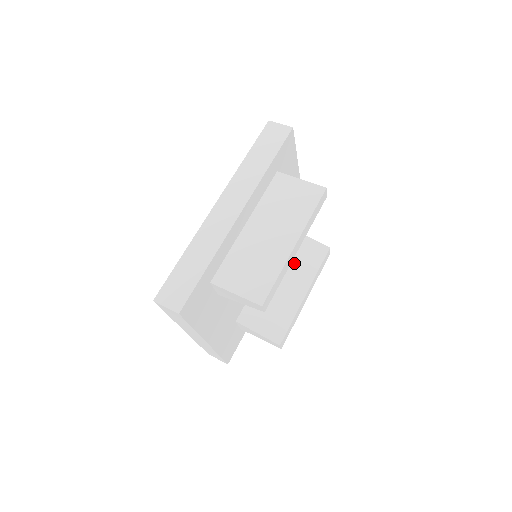
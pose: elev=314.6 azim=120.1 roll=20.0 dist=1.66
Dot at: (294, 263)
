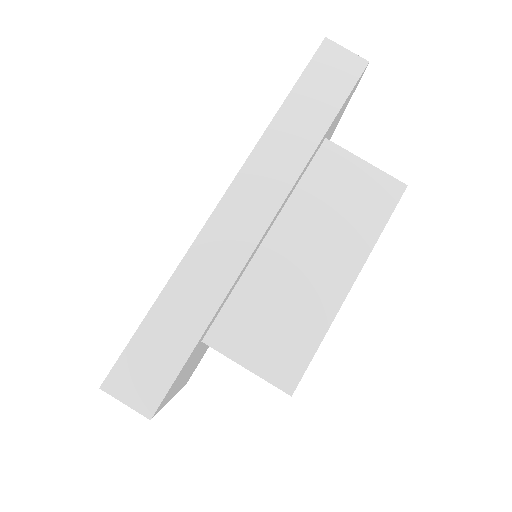
Dot at: occluded
